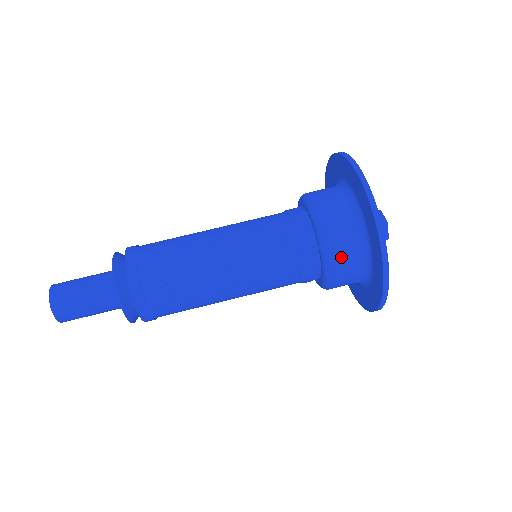
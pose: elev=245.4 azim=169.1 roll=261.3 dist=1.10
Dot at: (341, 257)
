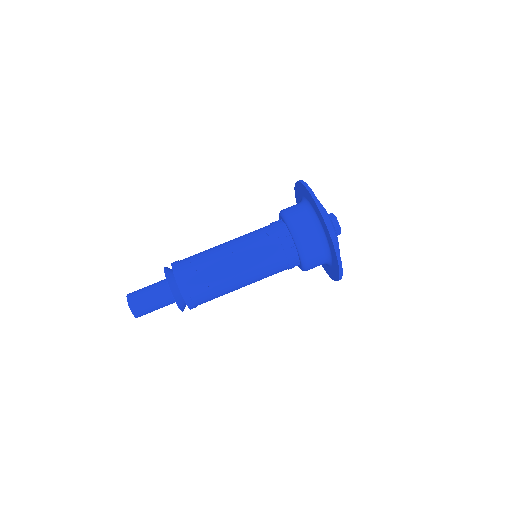
Dot at: (305, 234)
